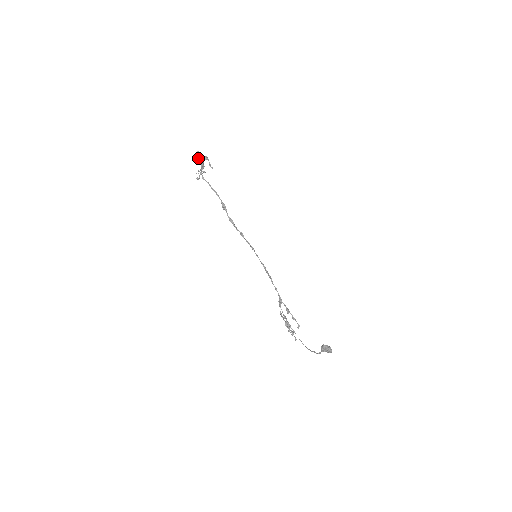
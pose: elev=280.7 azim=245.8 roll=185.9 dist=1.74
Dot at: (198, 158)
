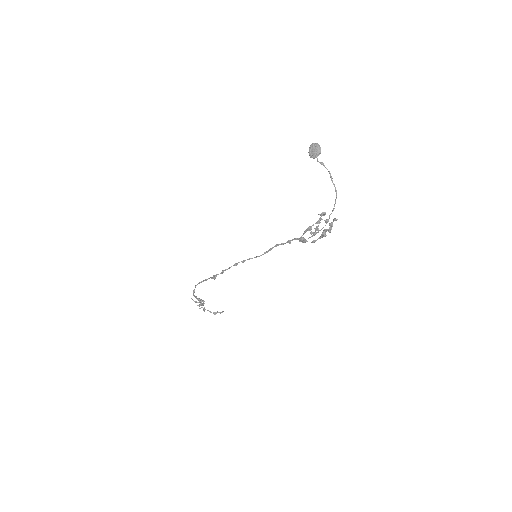
Dot at: (195, 302)
